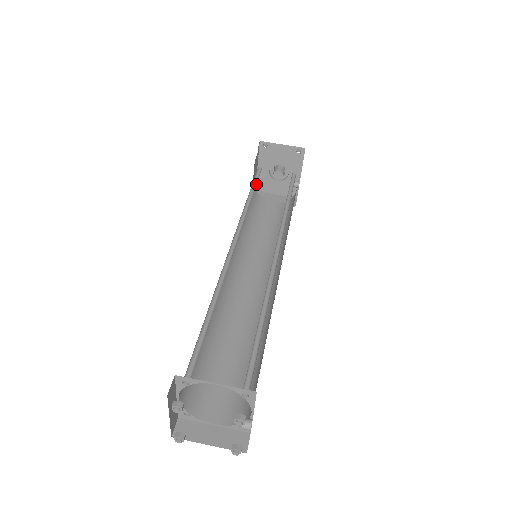
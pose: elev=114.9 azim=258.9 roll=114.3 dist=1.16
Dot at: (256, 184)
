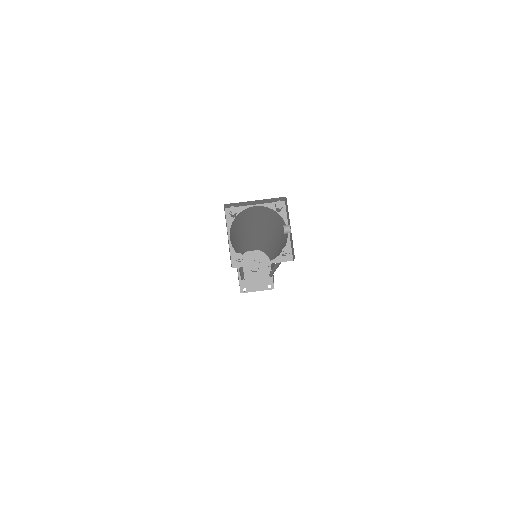
Dot at: (241, 252)
